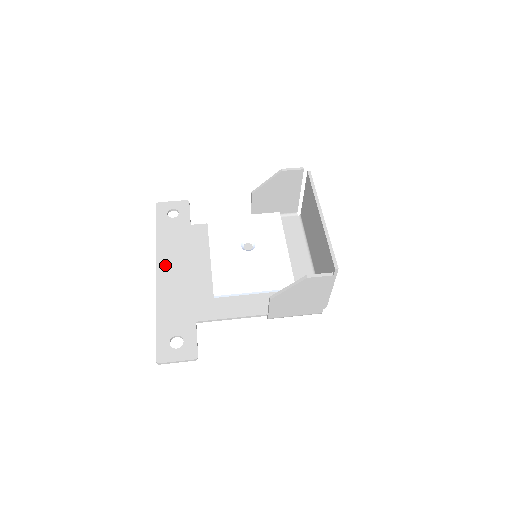
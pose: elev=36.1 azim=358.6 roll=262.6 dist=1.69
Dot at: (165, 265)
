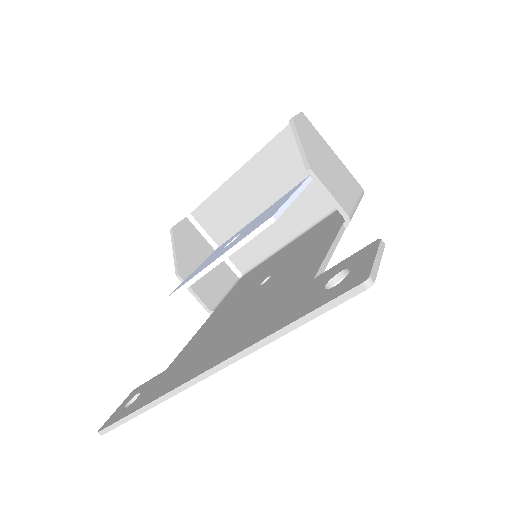
Dot at: (195, 370)
